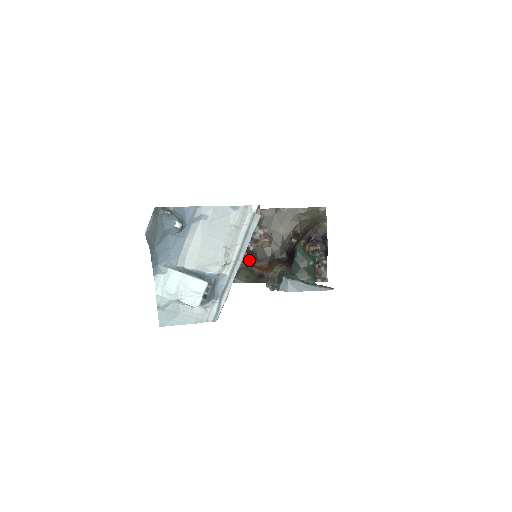
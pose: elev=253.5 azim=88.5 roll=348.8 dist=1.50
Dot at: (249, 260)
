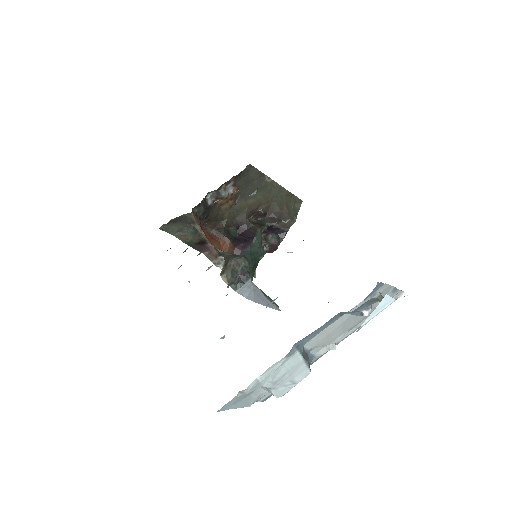
Dot at: (200, 217)
